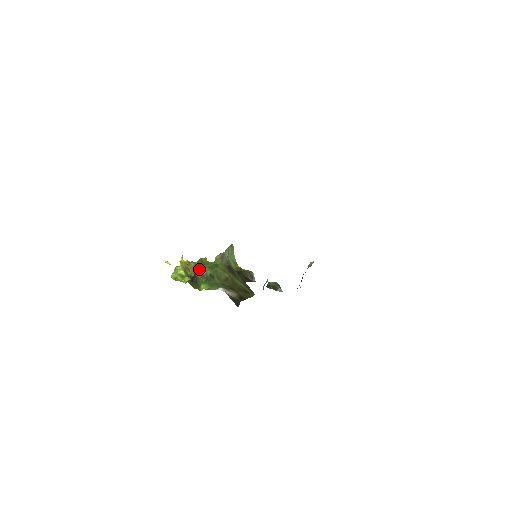
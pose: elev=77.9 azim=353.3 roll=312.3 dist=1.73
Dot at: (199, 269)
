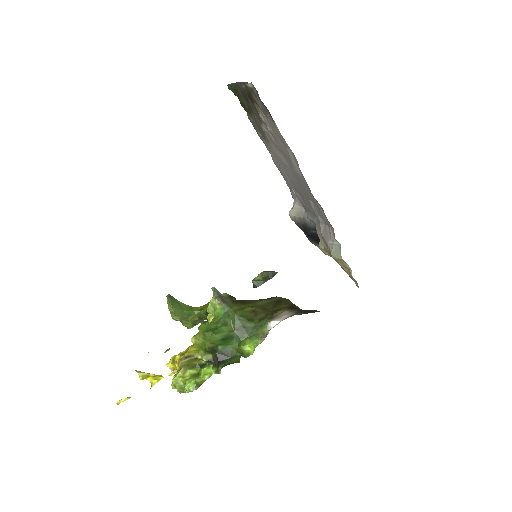
Dot at: (219, 339)
